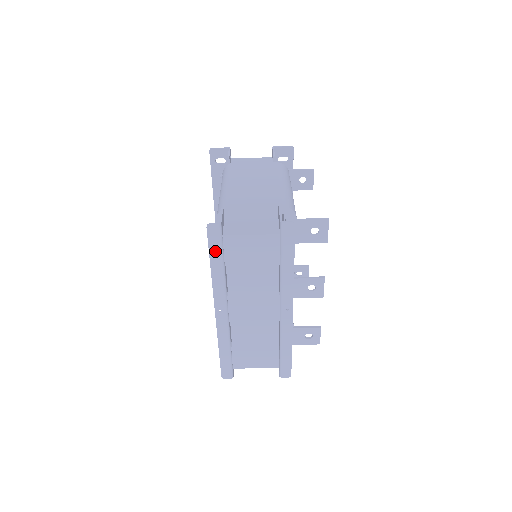
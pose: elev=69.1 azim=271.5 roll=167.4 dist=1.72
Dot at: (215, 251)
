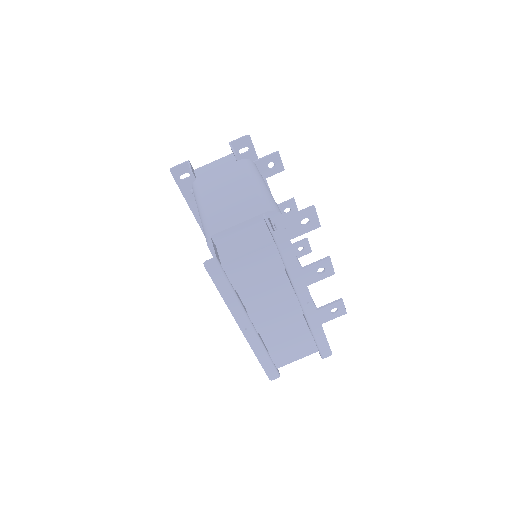
Dot at: (220, 282)
